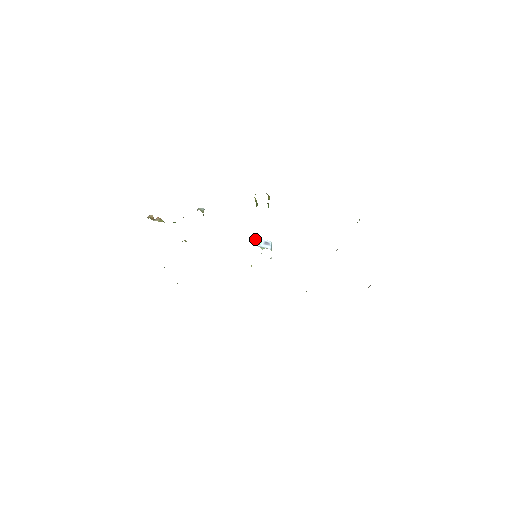
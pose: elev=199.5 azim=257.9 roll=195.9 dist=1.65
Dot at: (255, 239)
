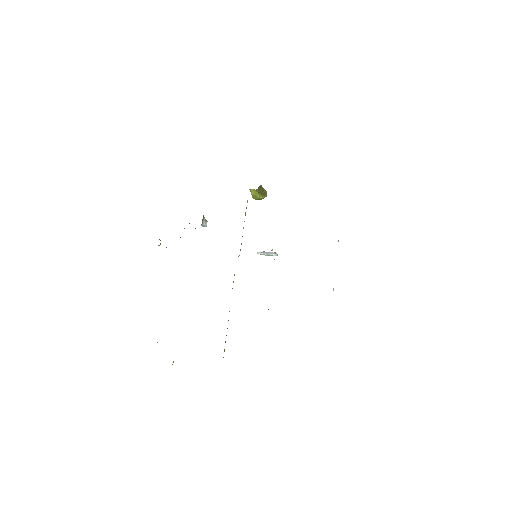
Dot at: (260, 254)
